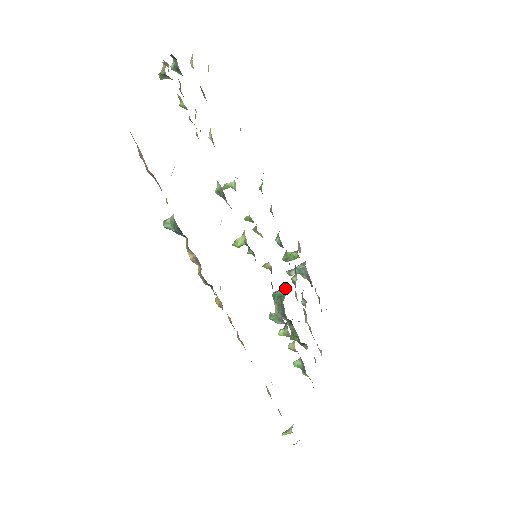
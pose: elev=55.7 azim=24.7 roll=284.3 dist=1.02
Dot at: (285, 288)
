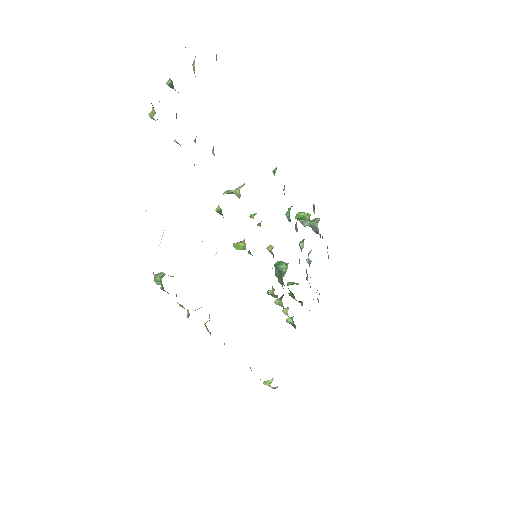
Dot at: (287, 264)
